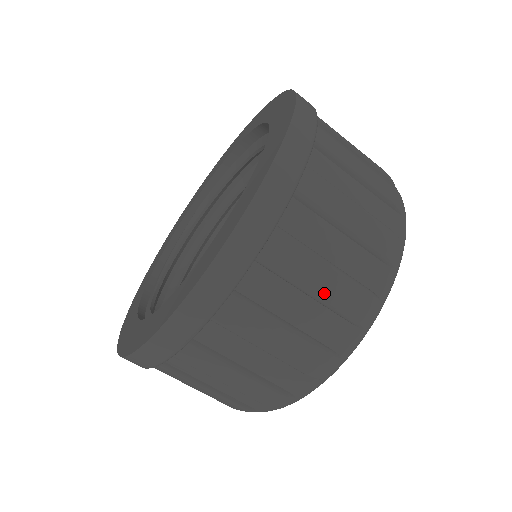
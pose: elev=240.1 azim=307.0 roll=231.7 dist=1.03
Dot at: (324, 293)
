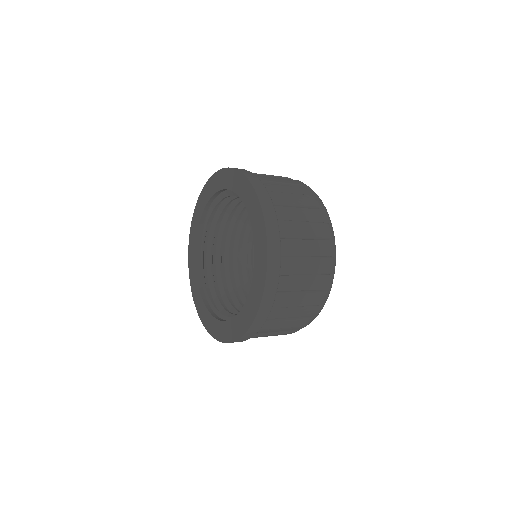
Dot at: occluded
